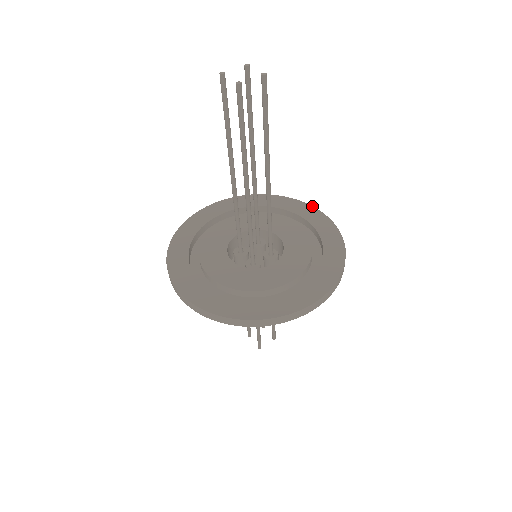
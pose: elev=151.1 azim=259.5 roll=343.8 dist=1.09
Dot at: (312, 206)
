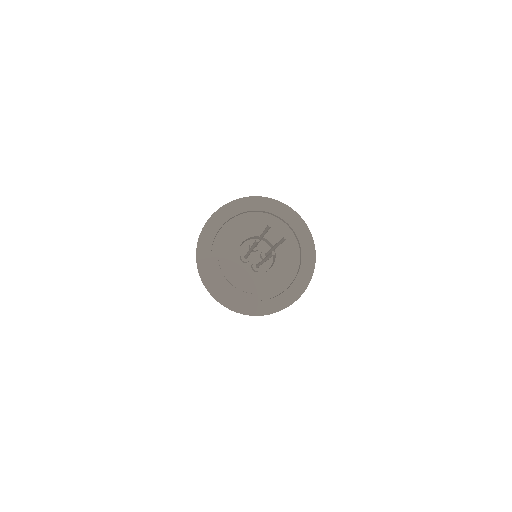
Dot at: (284, 204)
